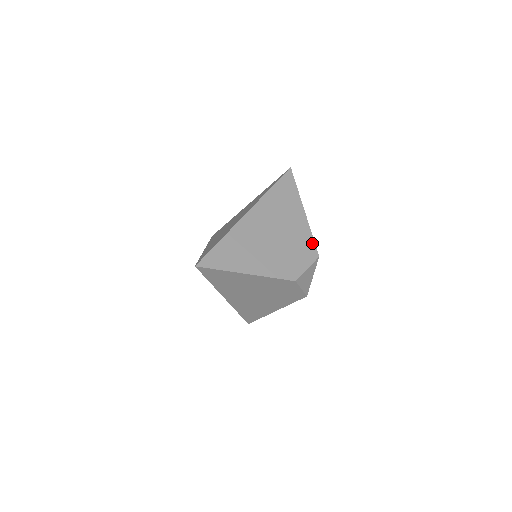
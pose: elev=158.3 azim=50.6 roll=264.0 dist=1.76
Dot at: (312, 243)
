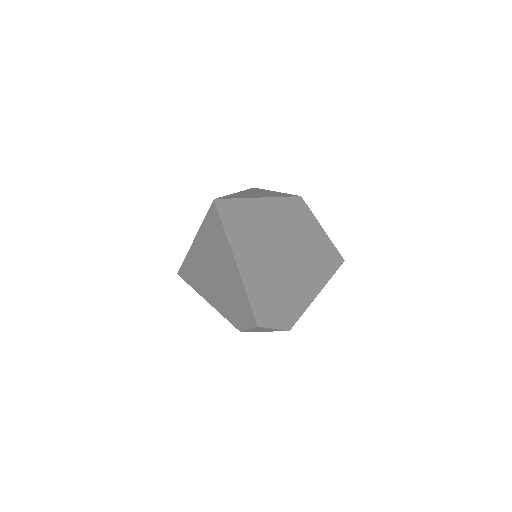
Dot at: (249, 309)
